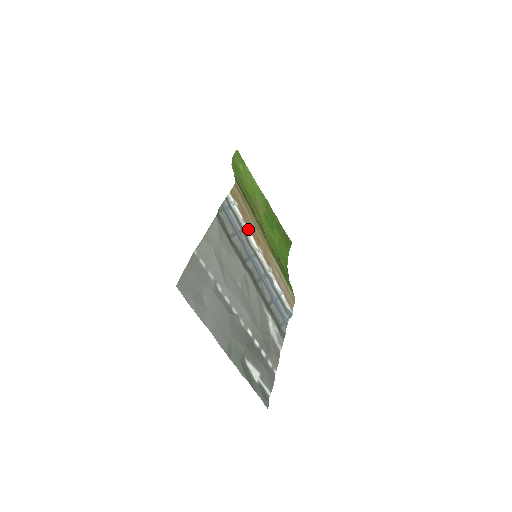
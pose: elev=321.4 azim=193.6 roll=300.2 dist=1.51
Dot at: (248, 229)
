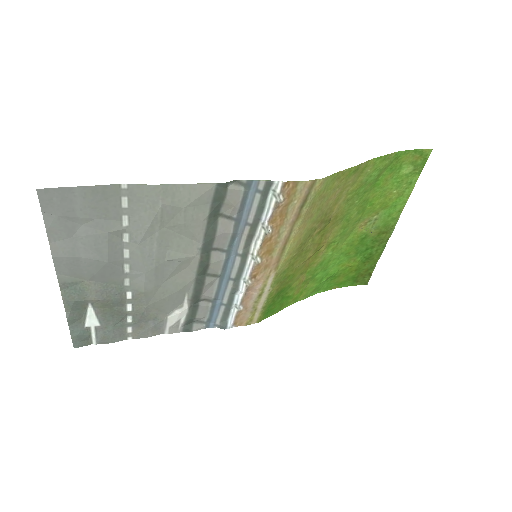
Dot at: (265, 231)
